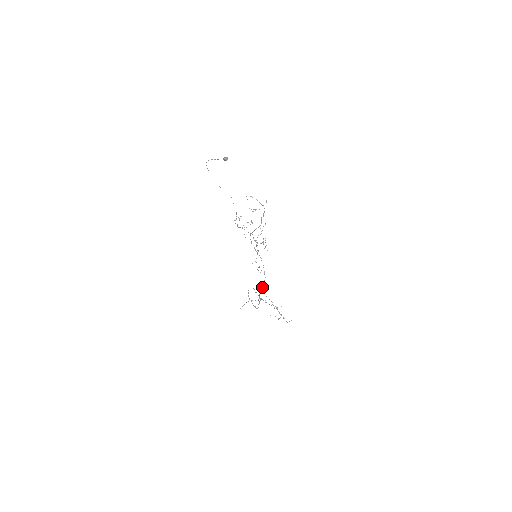
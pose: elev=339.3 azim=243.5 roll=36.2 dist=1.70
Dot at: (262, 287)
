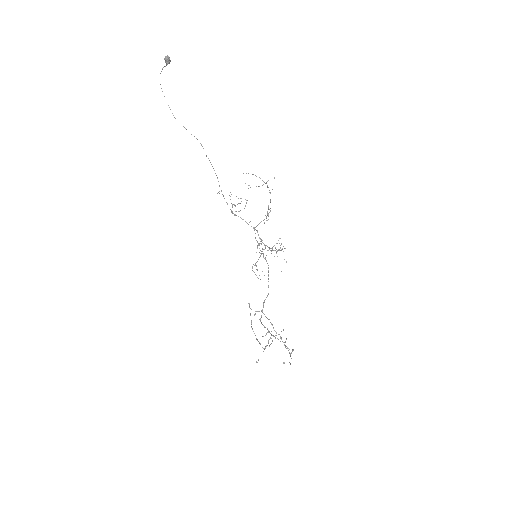
Dot at: (263, 304)
